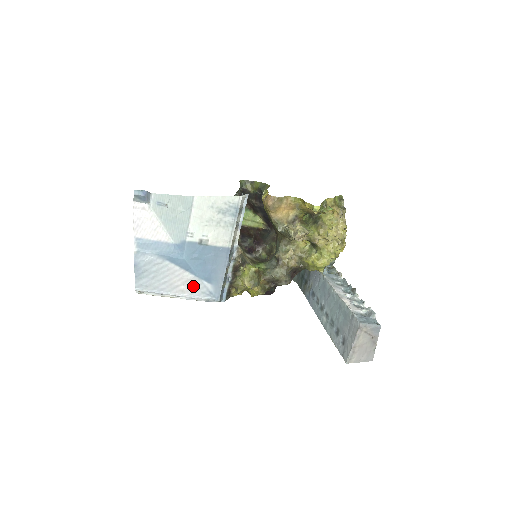
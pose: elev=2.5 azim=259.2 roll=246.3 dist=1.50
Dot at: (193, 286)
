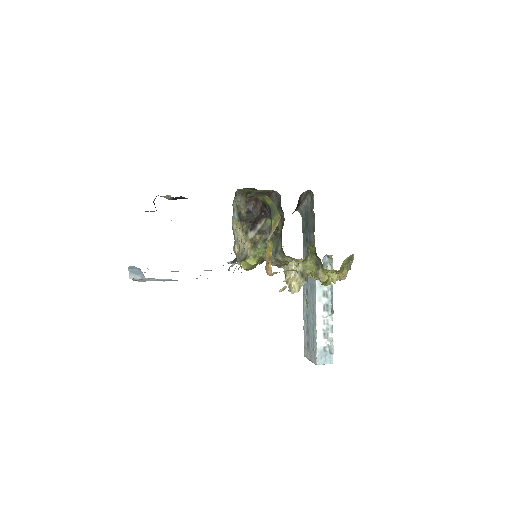
Dot at: occluded
